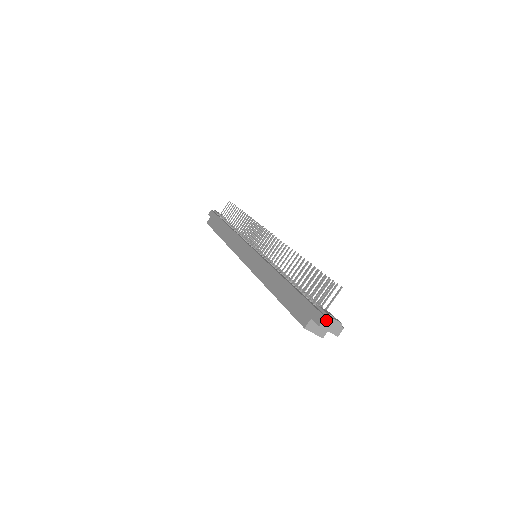
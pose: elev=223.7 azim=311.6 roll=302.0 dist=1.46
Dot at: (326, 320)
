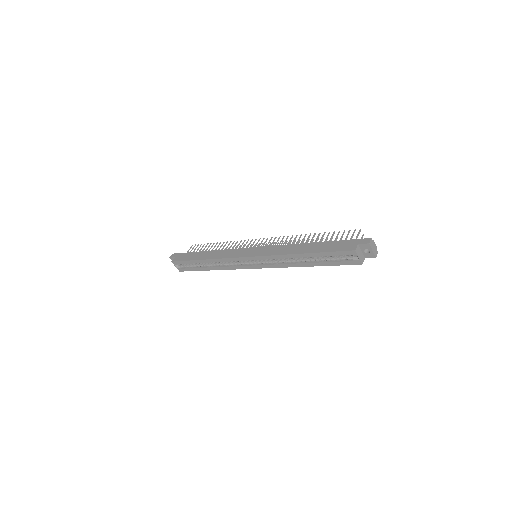
Dot at: (371, 240)
